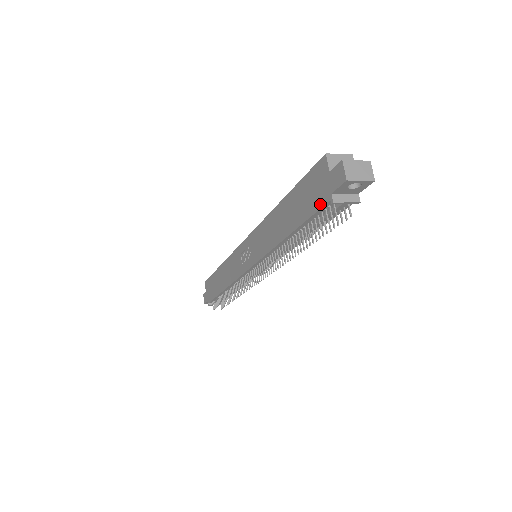
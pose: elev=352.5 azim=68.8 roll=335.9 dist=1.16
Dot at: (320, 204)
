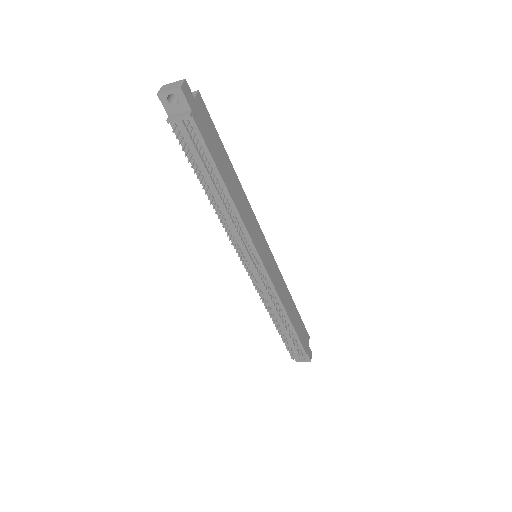
Dot at: occluded
